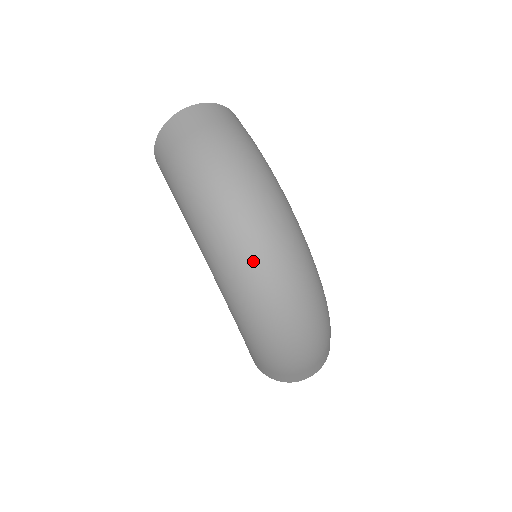
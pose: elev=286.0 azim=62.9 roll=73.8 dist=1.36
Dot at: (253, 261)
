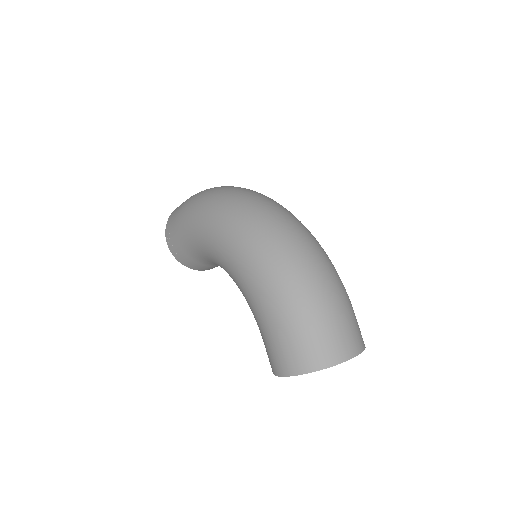
Dot at: (248, 202)
